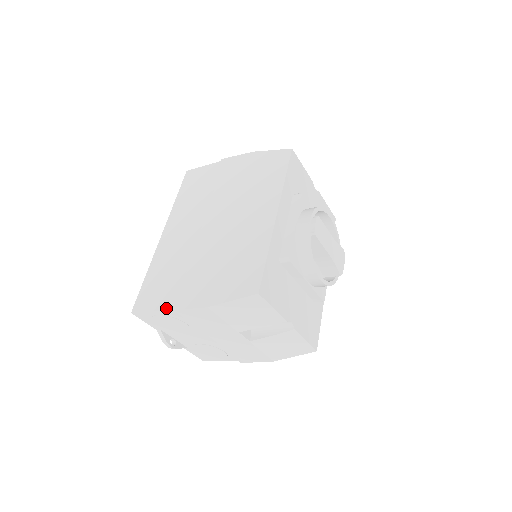
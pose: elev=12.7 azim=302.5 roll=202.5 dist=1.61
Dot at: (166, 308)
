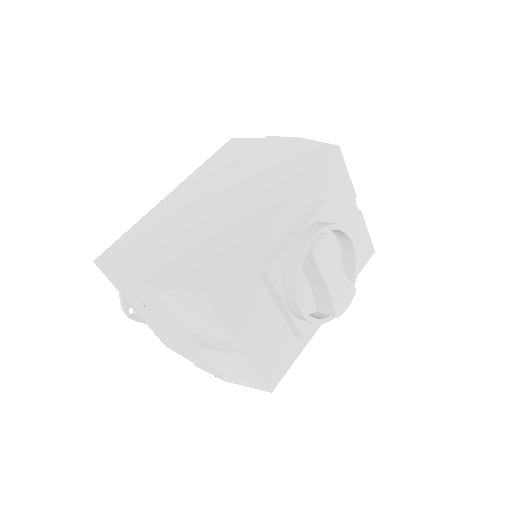
Dot at: (120, 270)
